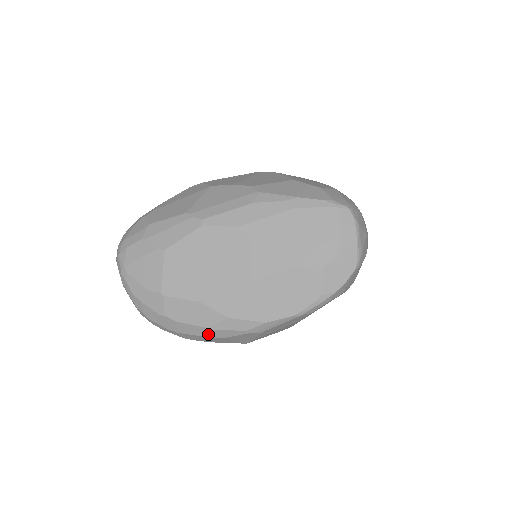
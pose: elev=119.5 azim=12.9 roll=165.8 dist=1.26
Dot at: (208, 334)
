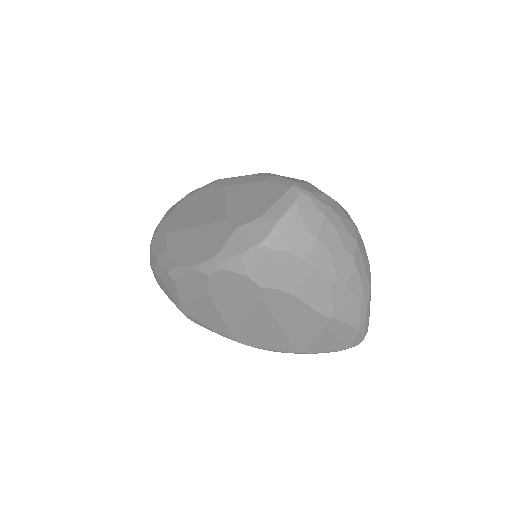
Dot at: (156, 268)
